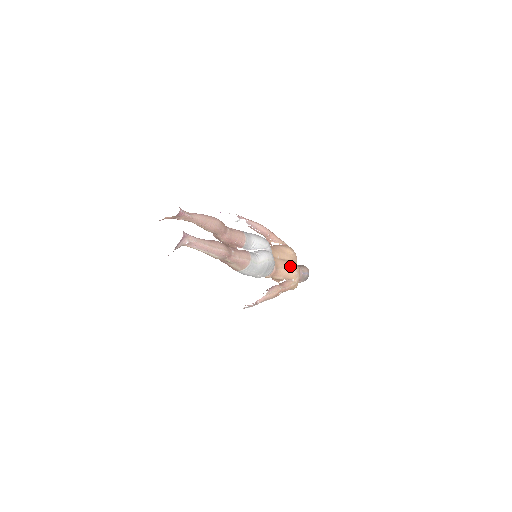
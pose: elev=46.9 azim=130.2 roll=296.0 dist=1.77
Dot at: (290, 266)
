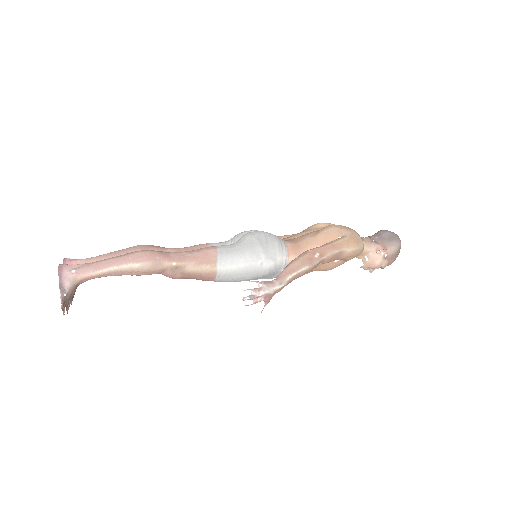
Dot at: (319, 230)
